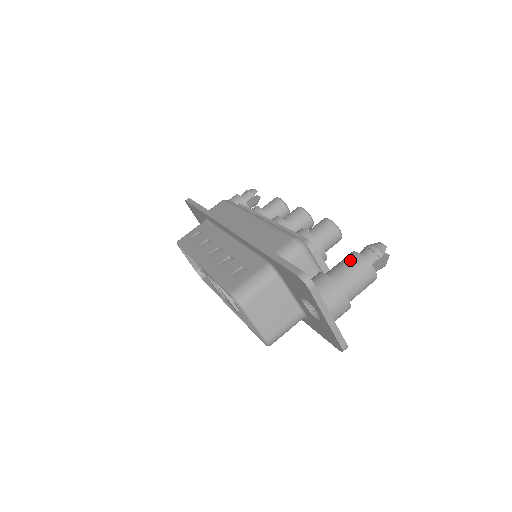
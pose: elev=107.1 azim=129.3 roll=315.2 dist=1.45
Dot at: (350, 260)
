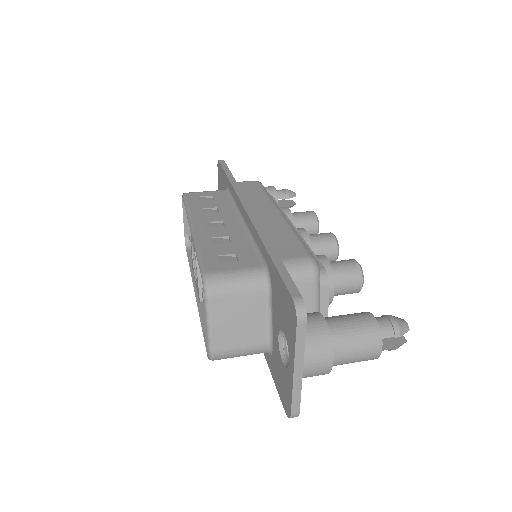
Dot at: (361, 319)
